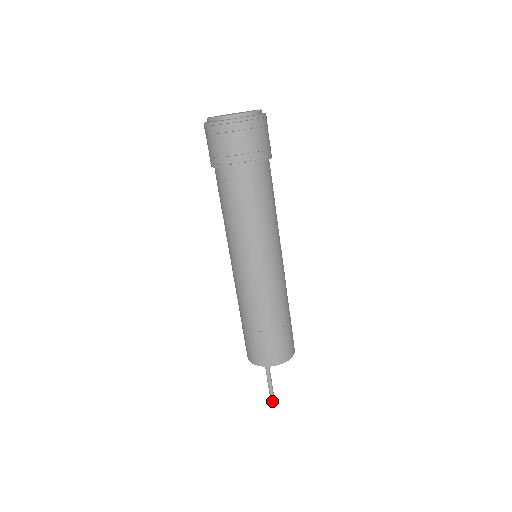
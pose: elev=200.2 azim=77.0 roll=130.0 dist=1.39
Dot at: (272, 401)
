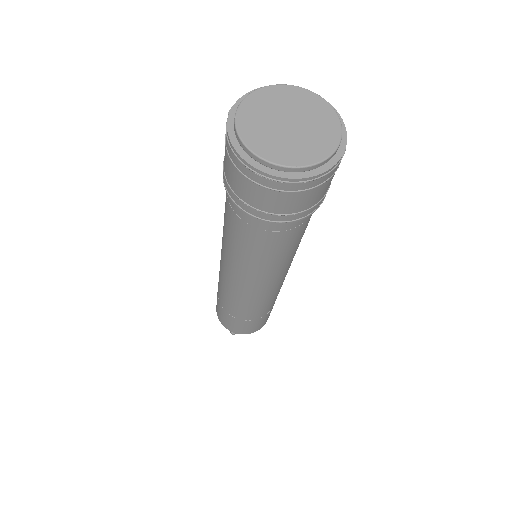
Dot at: (234, 334)
